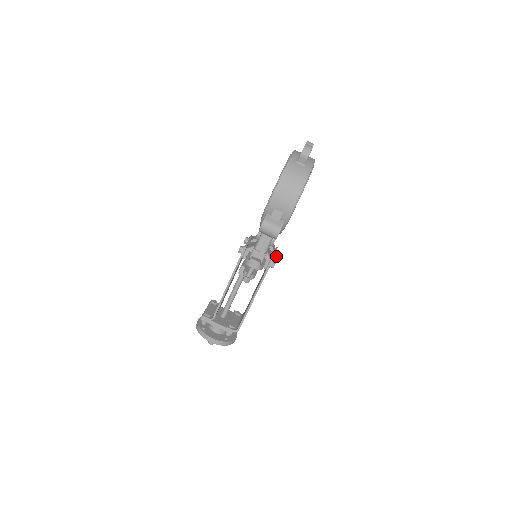
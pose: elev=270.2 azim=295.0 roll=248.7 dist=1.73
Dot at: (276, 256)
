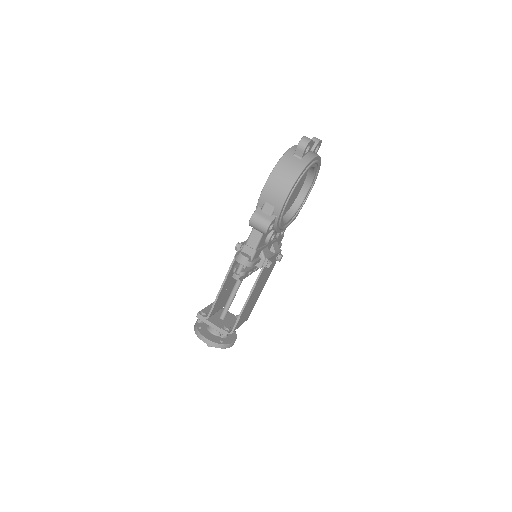
Dot at: (278, 259)
